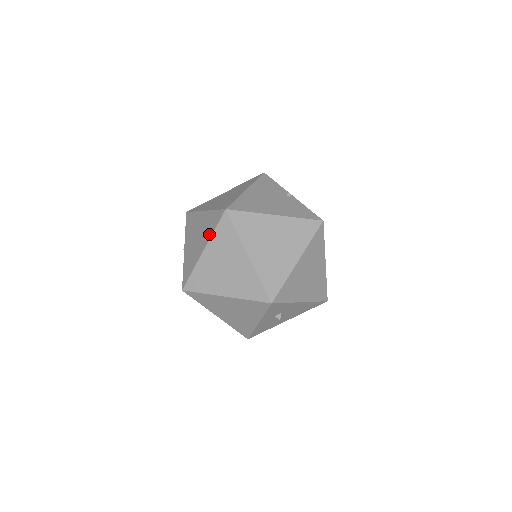
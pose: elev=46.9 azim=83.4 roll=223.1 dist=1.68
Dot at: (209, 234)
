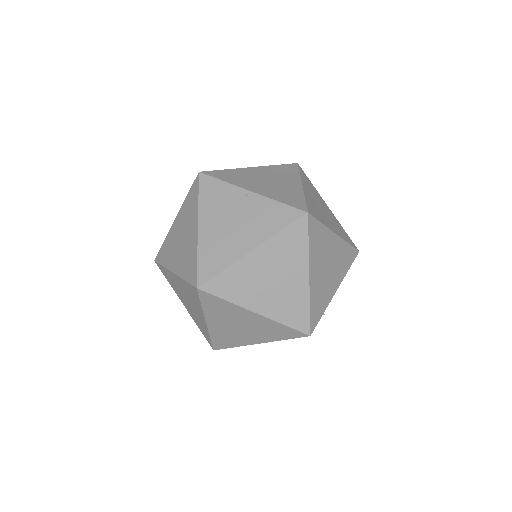
Dot at: (199, 307)
